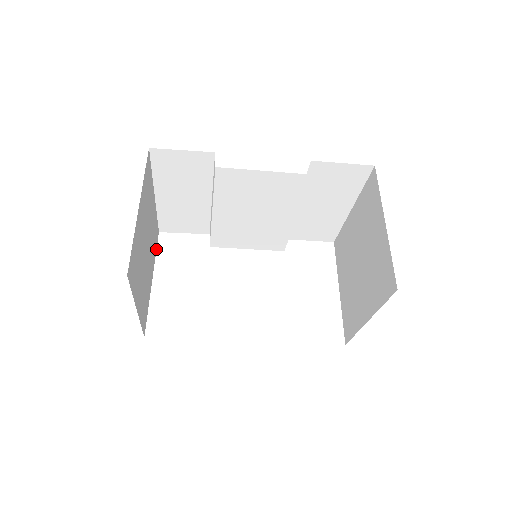
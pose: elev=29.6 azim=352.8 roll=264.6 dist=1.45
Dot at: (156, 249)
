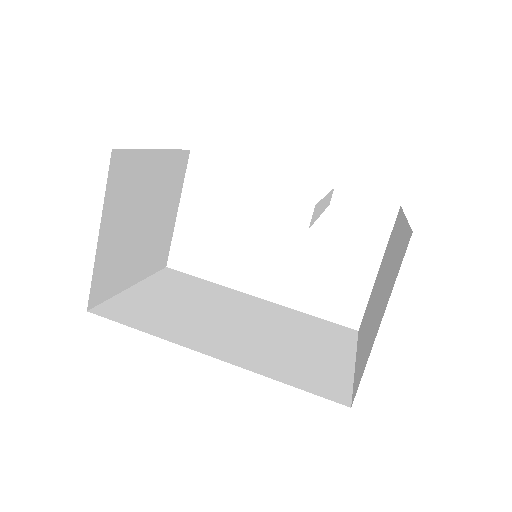
Dot at: (185, 172)
